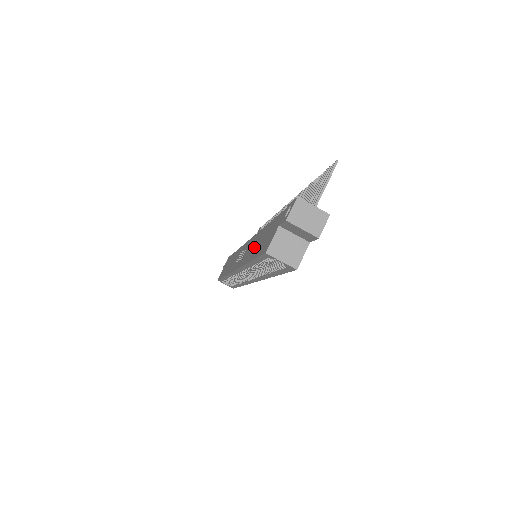
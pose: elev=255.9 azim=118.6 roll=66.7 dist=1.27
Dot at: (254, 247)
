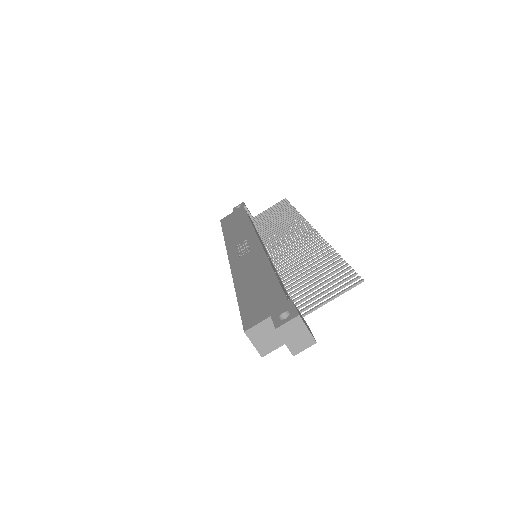
Dot at: (250, 278)
